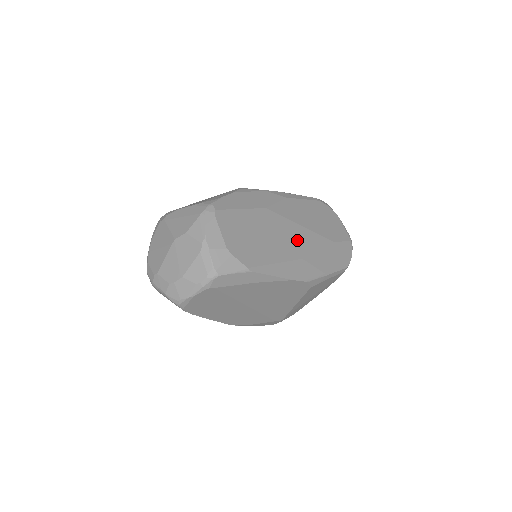
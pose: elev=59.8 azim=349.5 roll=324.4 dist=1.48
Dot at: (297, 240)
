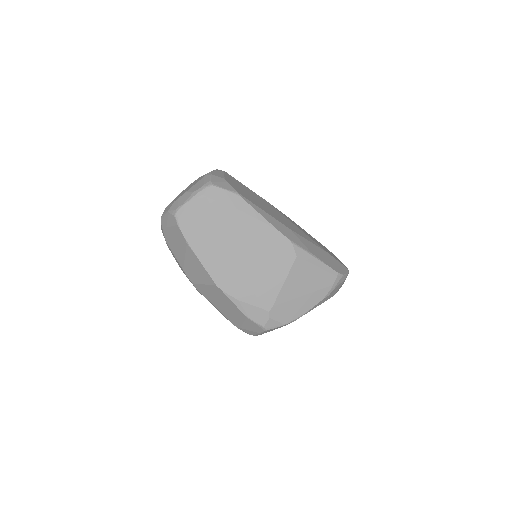
Dot at: (289, 224)
